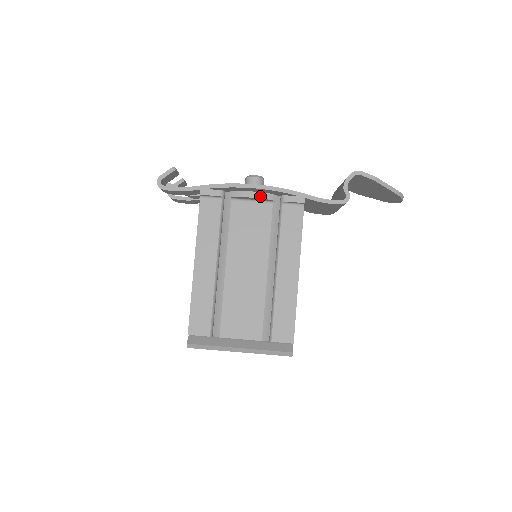
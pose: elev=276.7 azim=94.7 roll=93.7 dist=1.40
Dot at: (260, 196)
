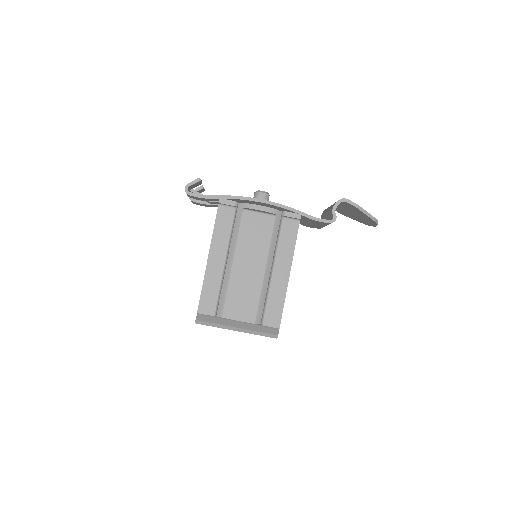
Dot at: (266, 210)
